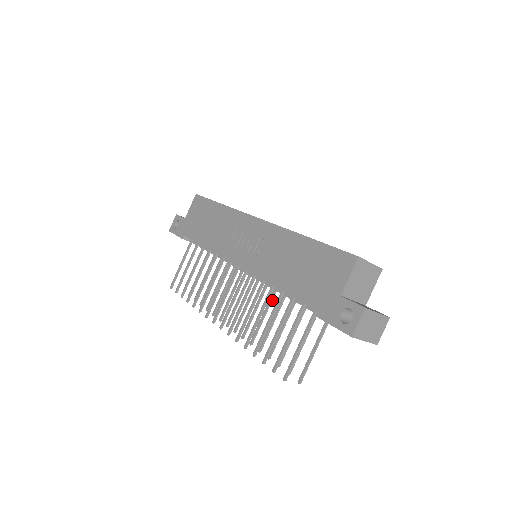
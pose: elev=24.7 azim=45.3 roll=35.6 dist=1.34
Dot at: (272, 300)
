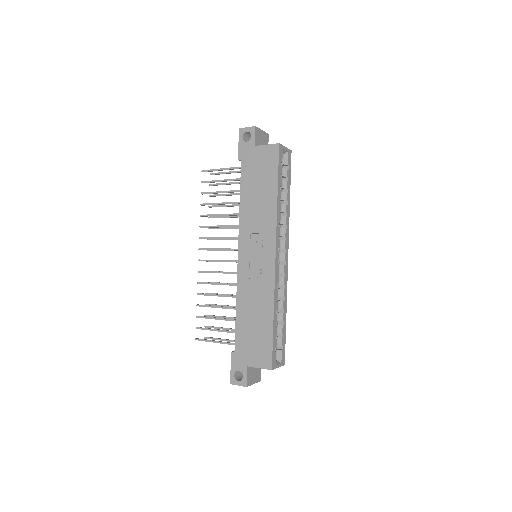
Dot at: occluded
